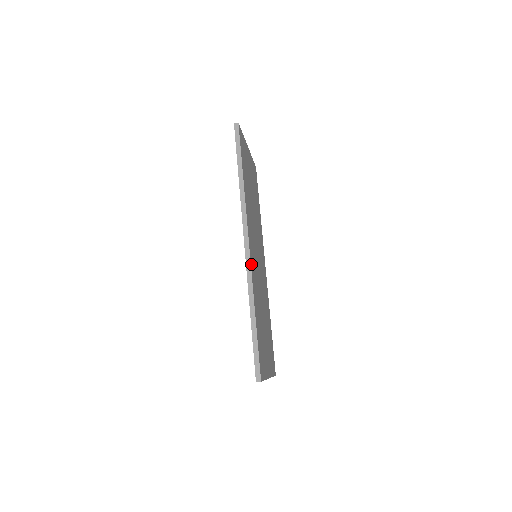
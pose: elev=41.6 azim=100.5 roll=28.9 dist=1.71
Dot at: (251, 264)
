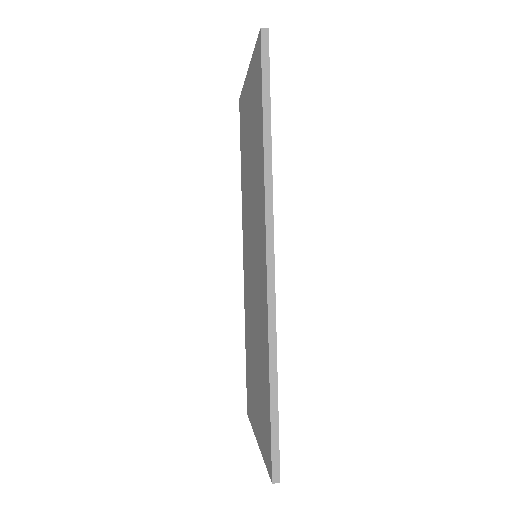
Dot at: (274, 290)
